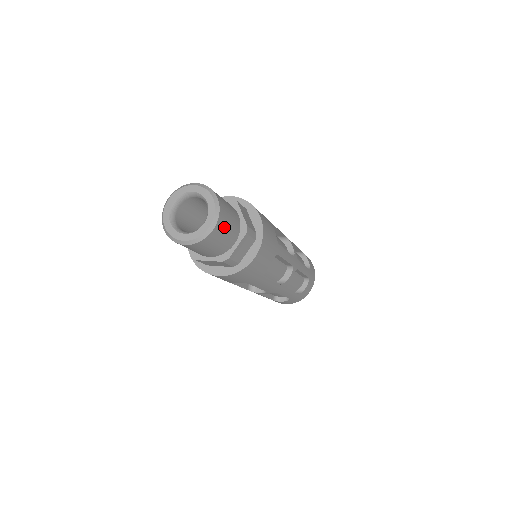
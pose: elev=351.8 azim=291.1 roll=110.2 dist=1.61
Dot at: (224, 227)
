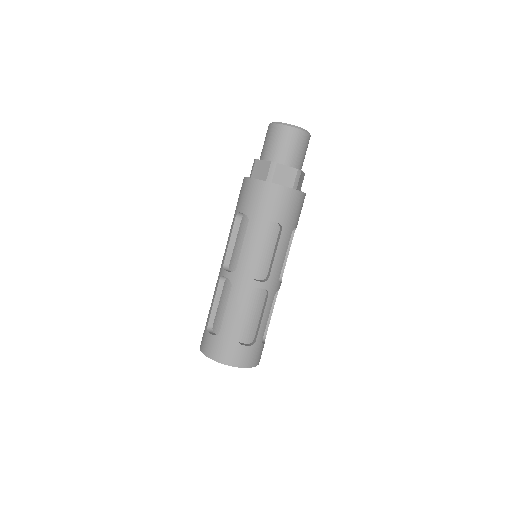
Dot at: occluded
